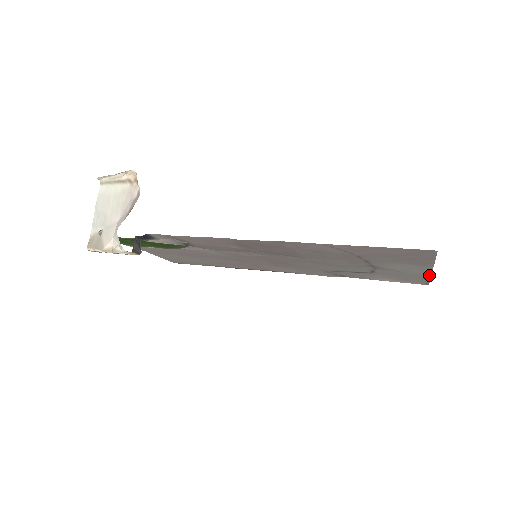
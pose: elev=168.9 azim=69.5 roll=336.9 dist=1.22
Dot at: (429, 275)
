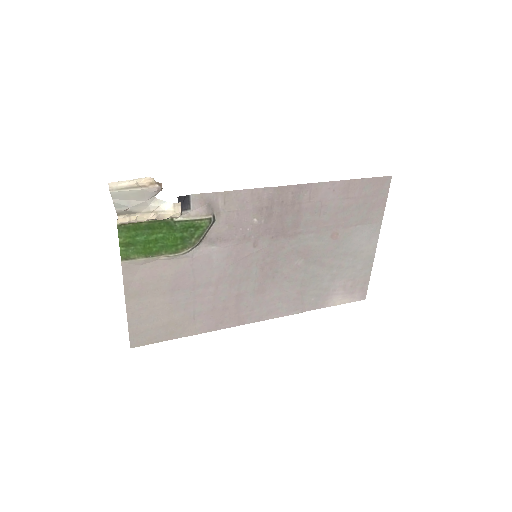
Dot at: (373, 258)
